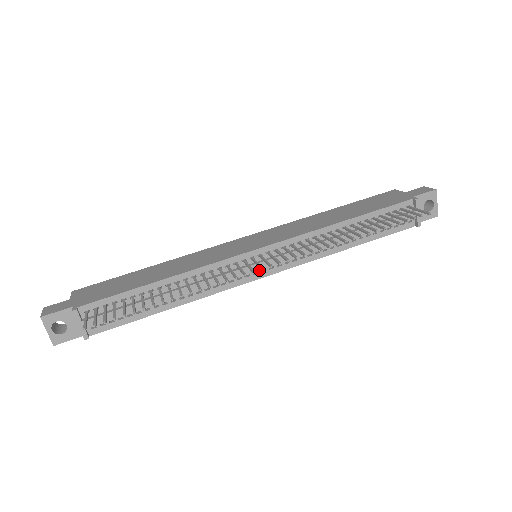
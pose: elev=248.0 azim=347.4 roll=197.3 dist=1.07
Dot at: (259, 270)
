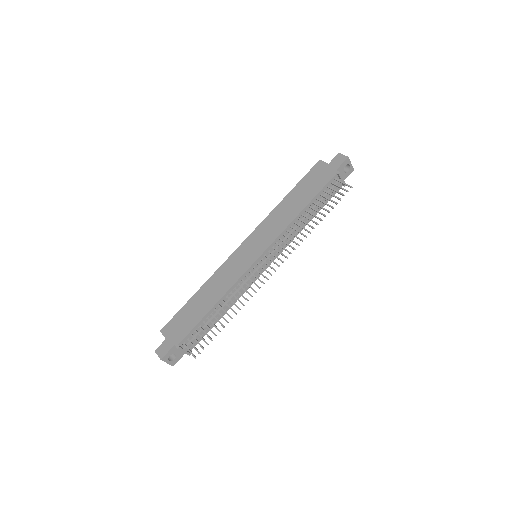
Dot at: (263, 266)
